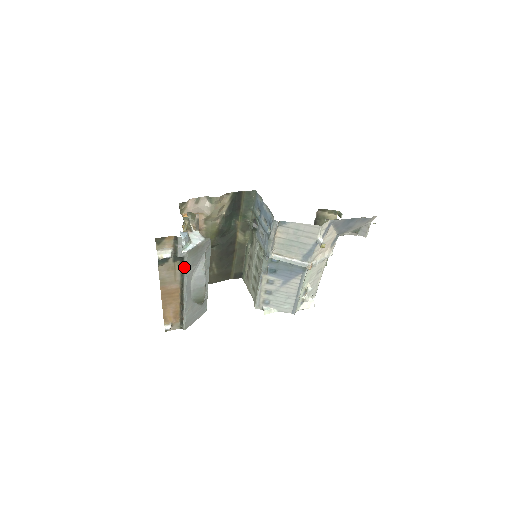
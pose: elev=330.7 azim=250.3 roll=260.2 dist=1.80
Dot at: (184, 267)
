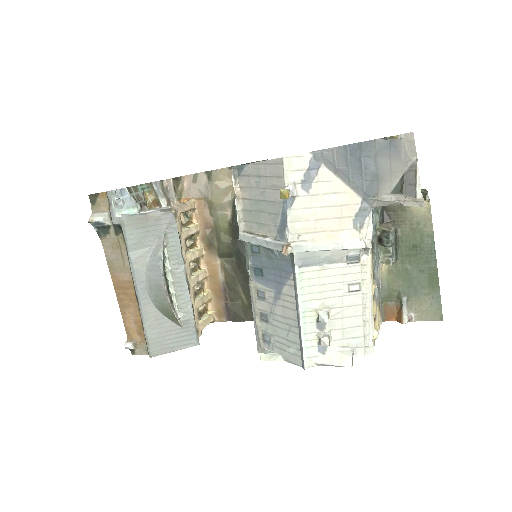
Dot at: (126, 243)
